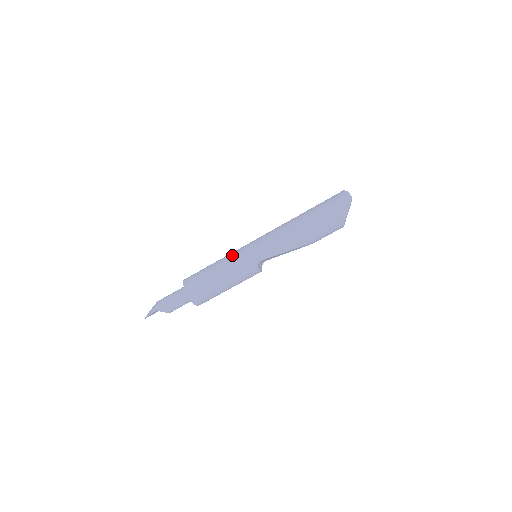
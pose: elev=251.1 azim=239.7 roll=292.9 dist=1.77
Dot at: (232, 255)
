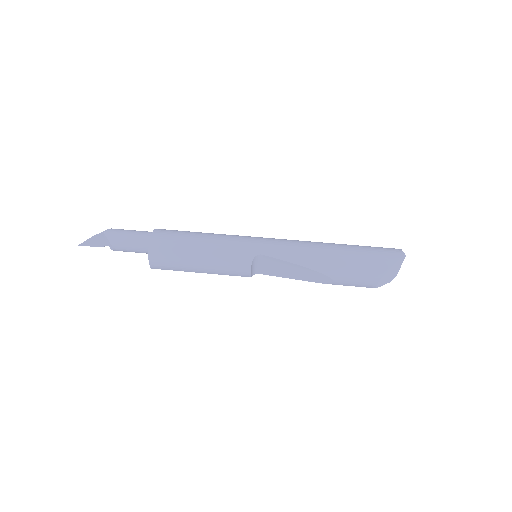
Dot at: occluded
